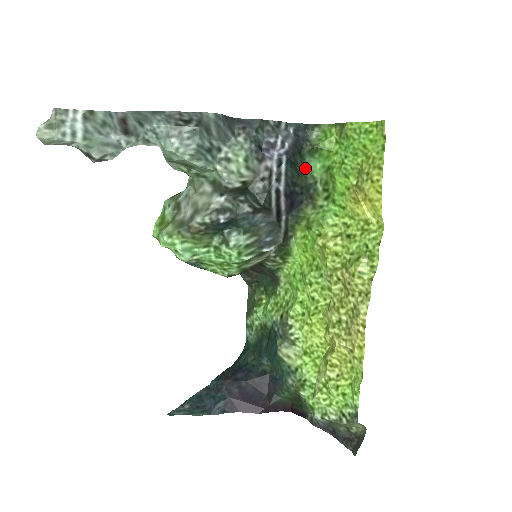
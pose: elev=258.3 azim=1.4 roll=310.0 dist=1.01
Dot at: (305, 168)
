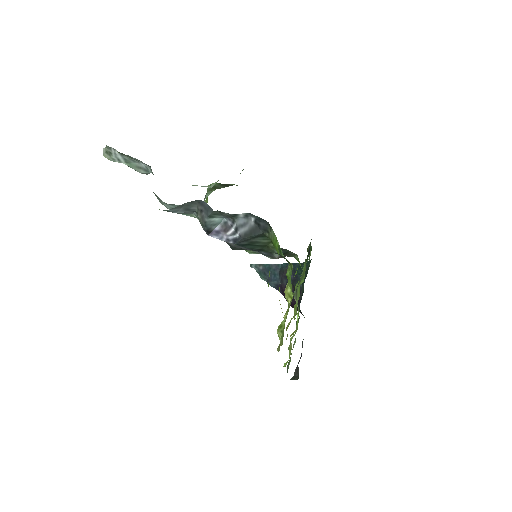
Dot at: (277, 240)
